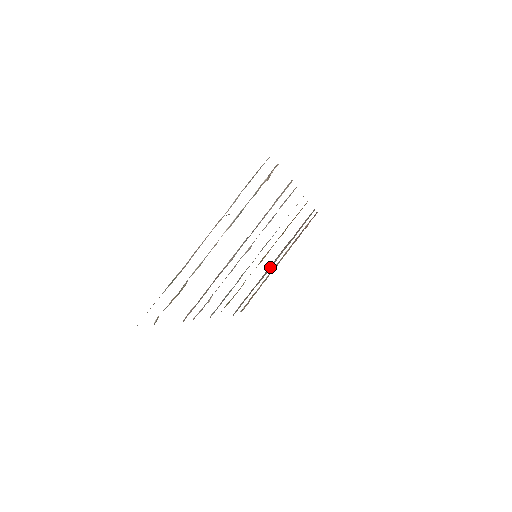
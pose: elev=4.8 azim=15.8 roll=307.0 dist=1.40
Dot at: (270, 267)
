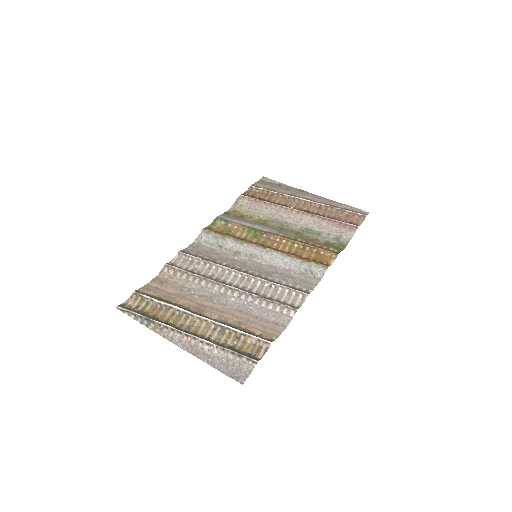
Dot at: (285, 216)
